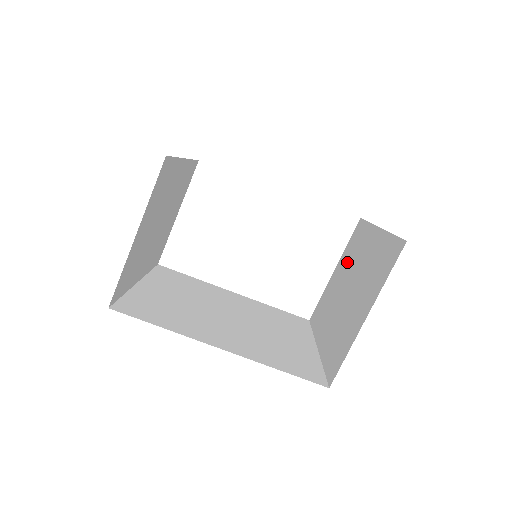
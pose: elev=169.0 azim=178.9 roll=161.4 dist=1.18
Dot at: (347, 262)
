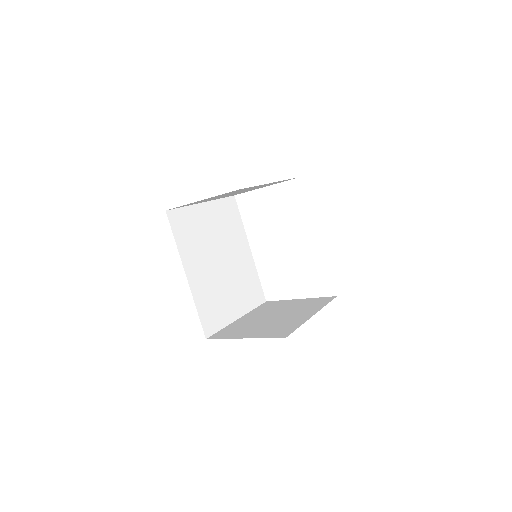
Dot at: (299, 305)
